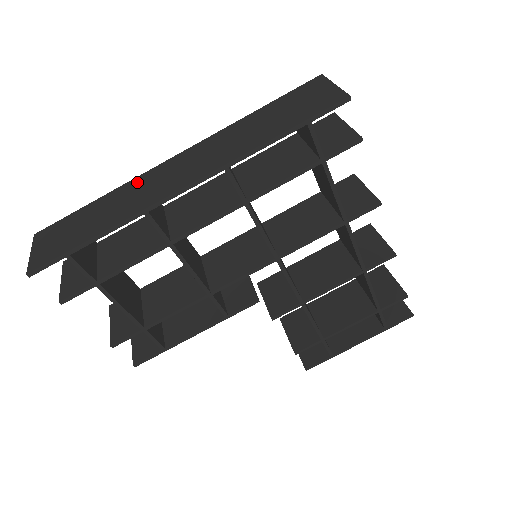
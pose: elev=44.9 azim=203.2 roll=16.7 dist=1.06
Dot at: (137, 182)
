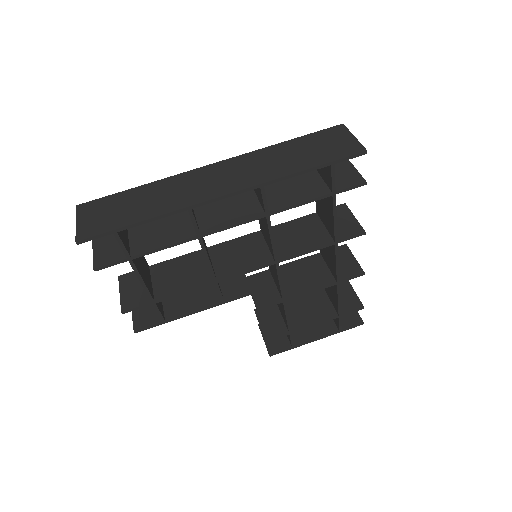
Dot at: (178, 179)
